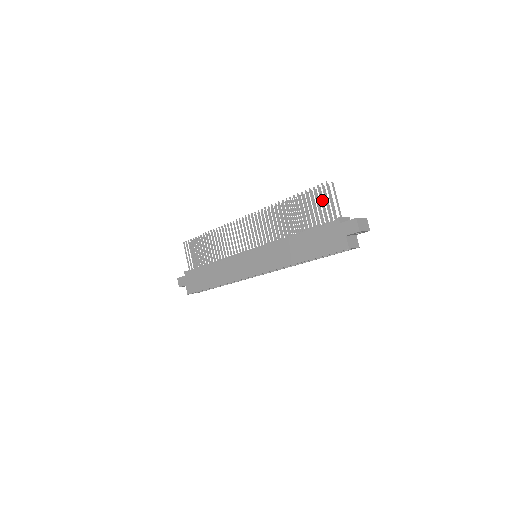
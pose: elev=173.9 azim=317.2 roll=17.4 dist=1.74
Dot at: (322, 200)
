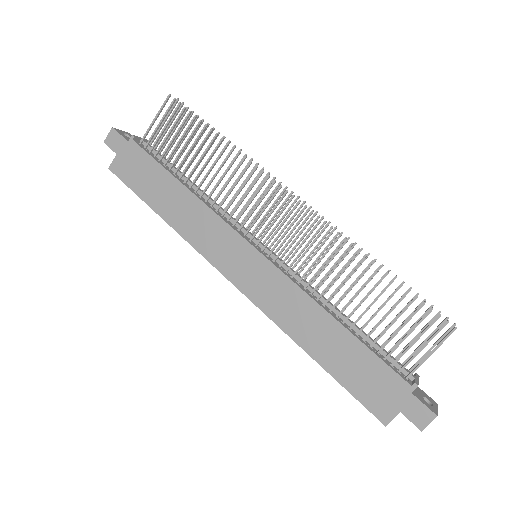
Dot at: occluded
